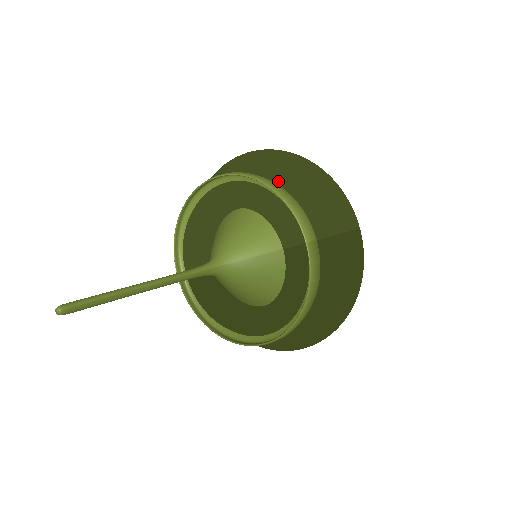
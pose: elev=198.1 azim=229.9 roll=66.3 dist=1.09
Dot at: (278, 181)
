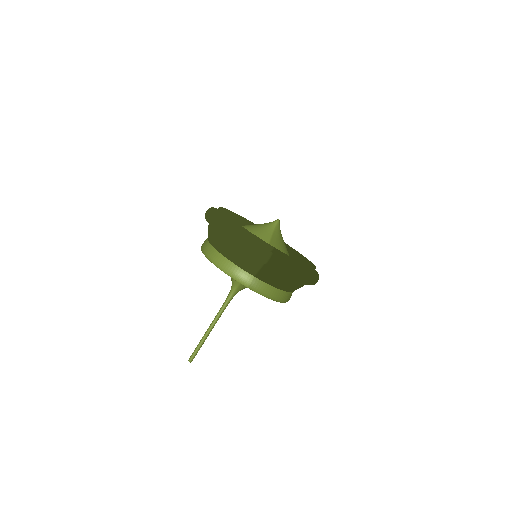
Dot at: (219, 250)
